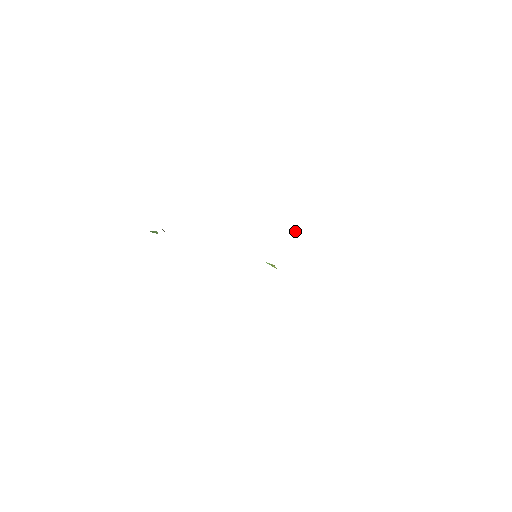
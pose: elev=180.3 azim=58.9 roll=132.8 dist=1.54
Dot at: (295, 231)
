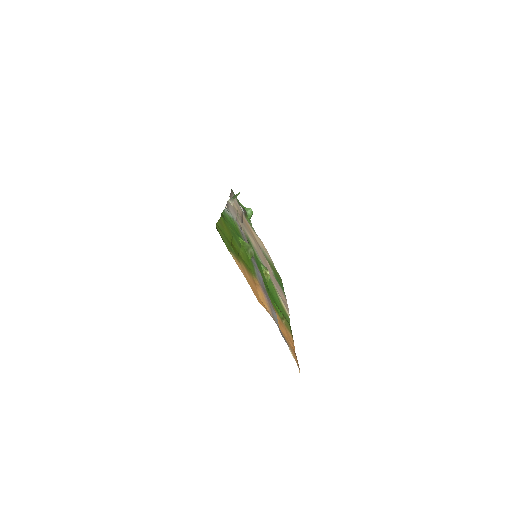
Dot at: (243, 244)
